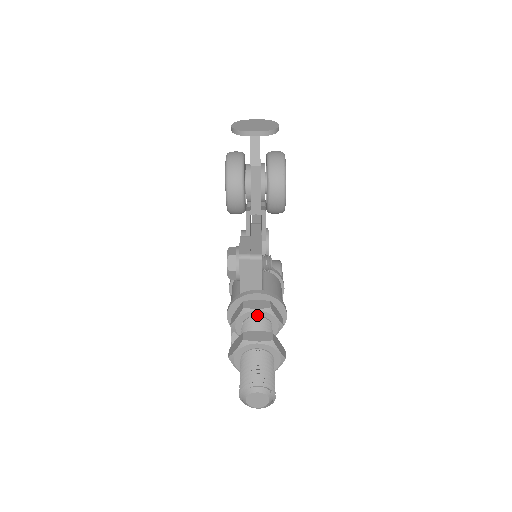
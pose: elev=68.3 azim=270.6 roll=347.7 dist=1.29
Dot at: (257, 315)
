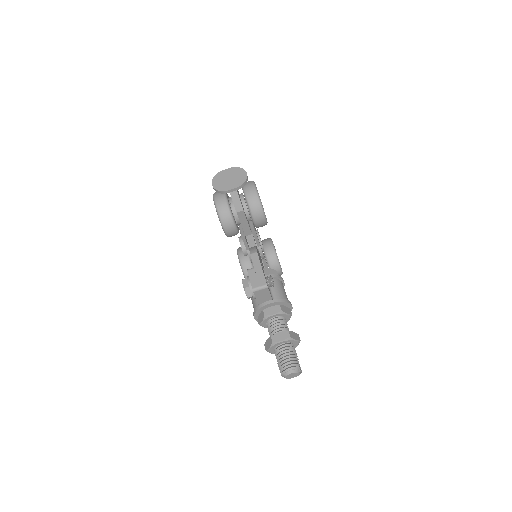
Dot at: occluded
